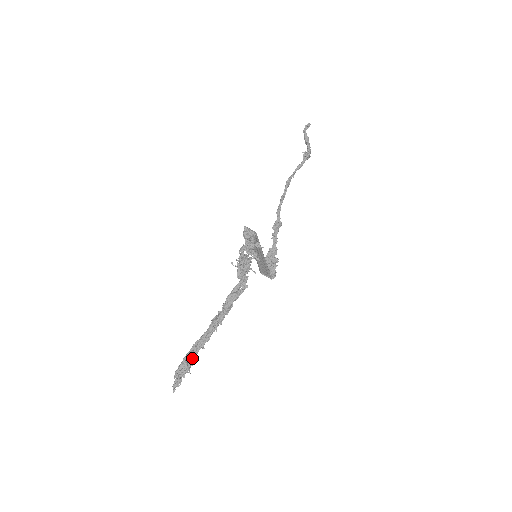
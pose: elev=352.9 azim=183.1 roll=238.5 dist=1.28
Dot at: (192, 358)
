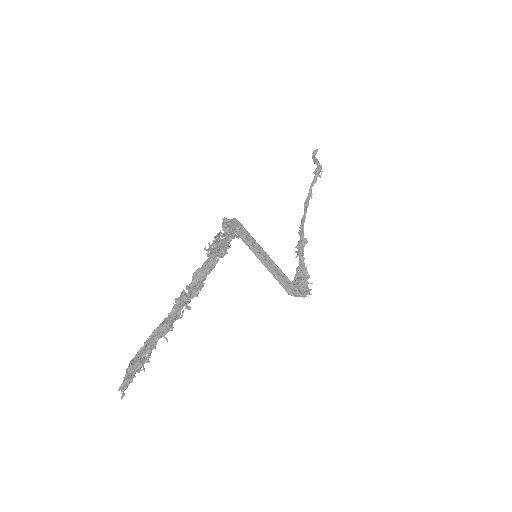
Dot at: (145, 348)
